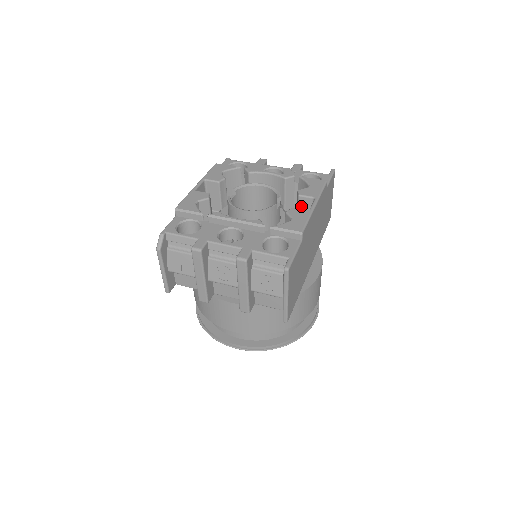
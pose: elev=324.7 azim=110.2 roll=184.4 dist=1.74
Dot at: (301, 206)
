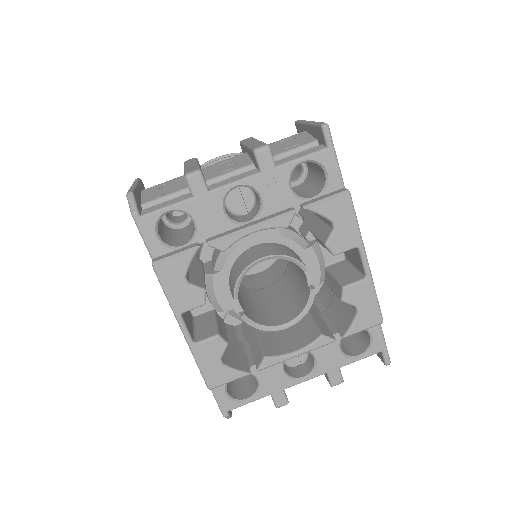
Dot at: occluded
